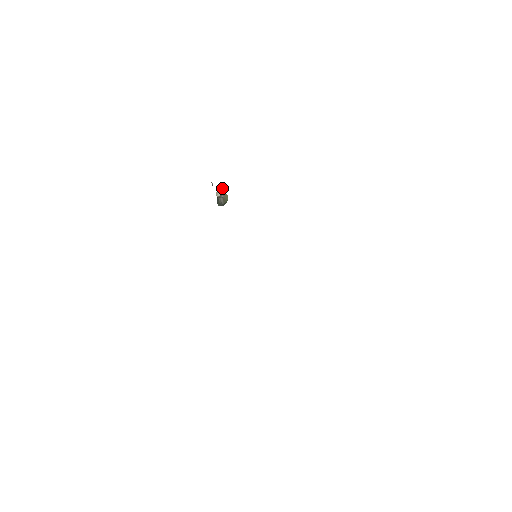
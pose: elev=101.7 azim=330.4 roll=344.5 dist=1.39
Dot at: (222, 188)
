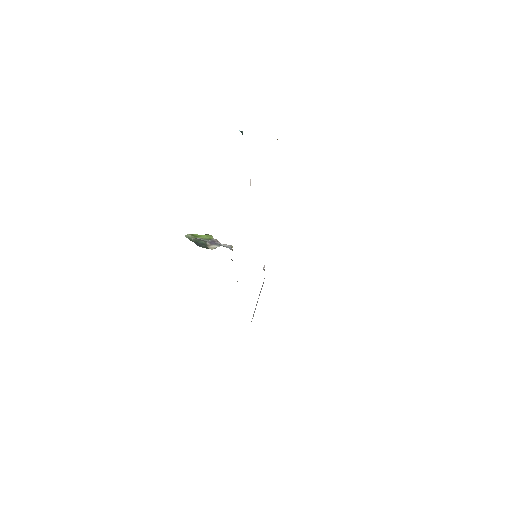
Dot at: (217, 242)
